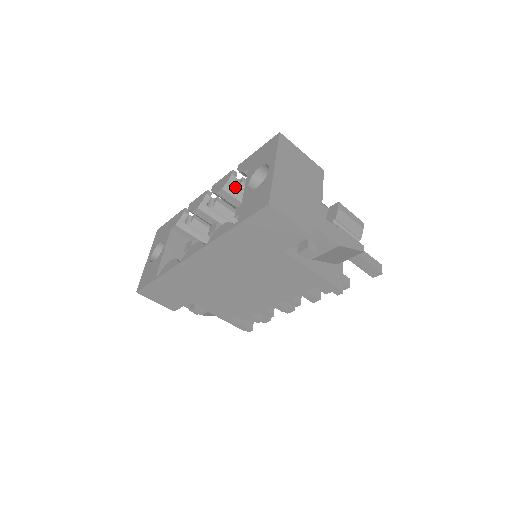
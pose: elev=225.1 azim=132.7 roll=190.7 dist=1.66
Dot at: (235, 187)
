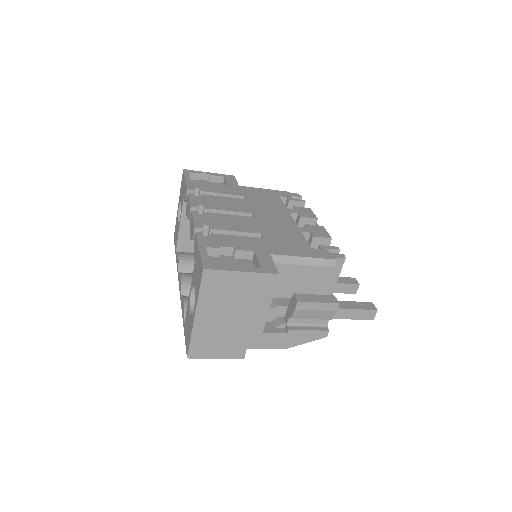
Dot at: occluded
